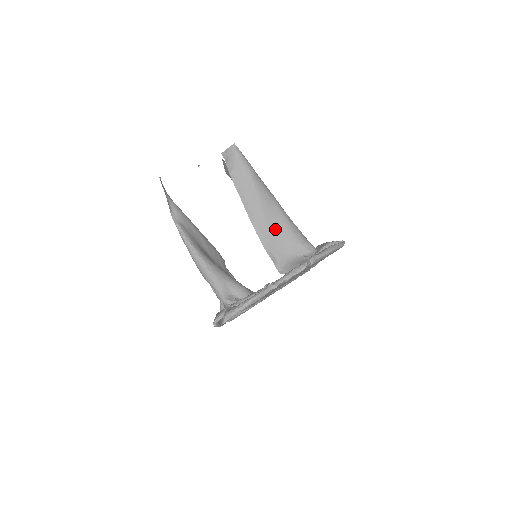
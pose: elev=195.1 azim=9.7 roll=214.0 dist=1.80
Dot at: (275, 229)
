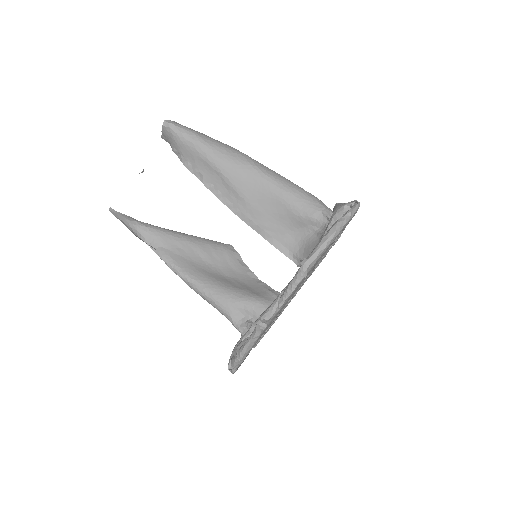
Dot at: (267, 209)
